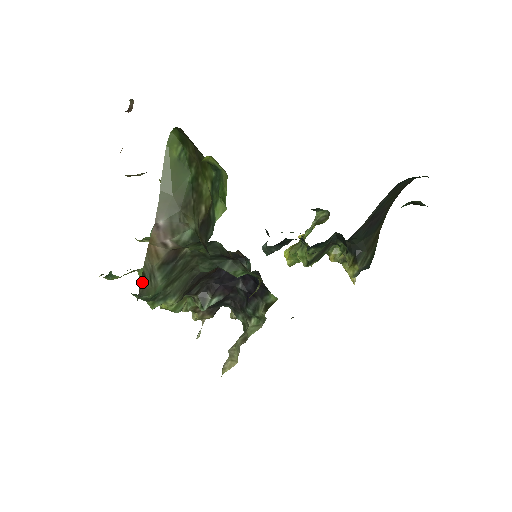
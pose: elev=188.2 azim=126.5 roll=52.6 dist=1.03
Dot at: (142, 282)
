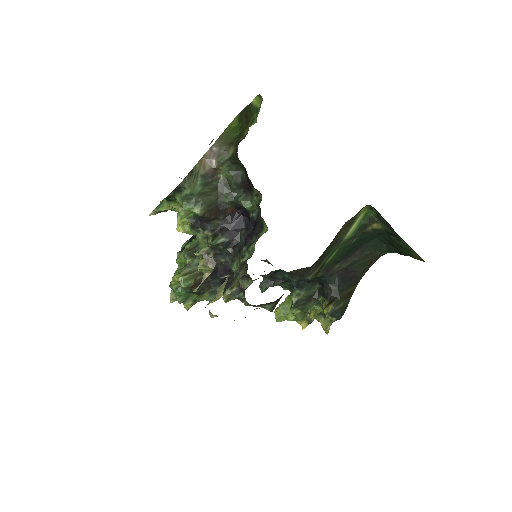
Dot at: (190, 174)
